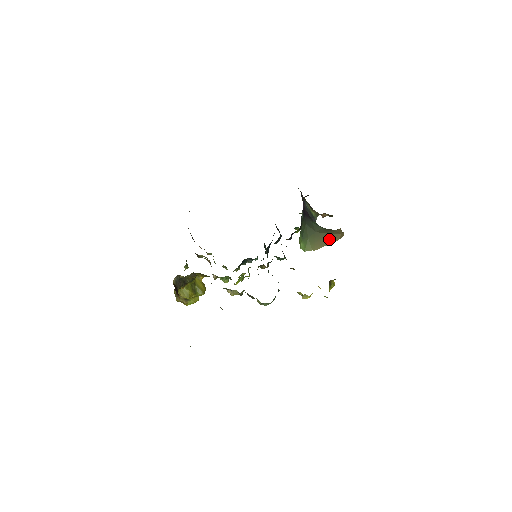
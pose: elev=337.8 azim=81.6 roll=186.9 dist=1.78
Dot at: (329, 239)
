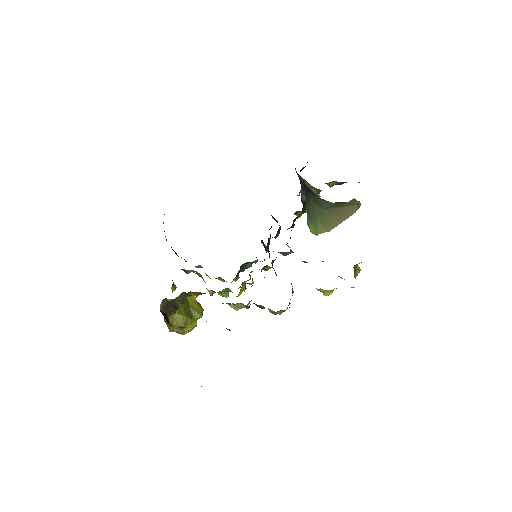
Dot at: (343, 214)
